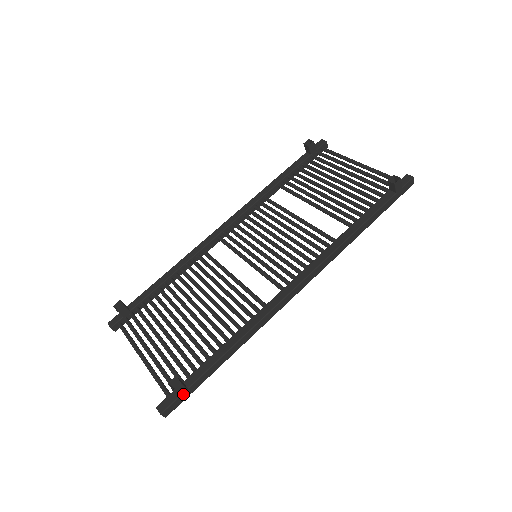
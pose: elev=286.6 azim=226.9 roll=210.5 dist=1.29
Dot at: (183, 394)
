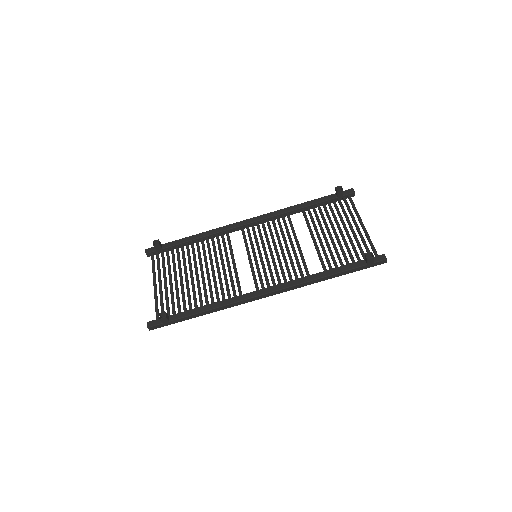
Dot at: (165, 323)
